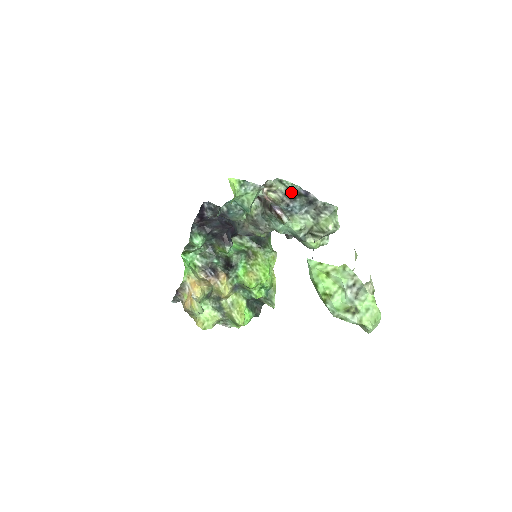
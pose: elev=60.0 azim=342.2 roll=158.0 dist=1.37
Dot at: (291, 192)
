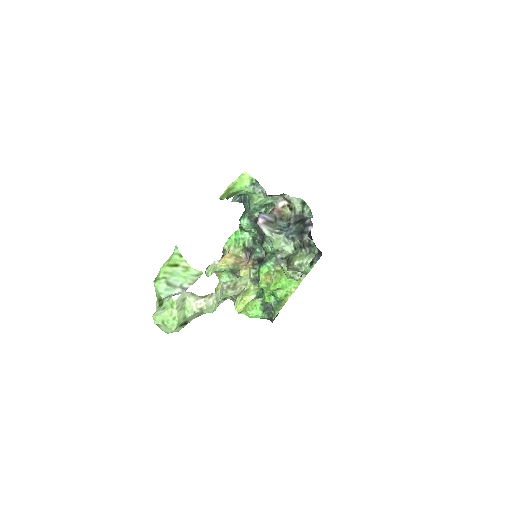
Dot at: (302, 217)
